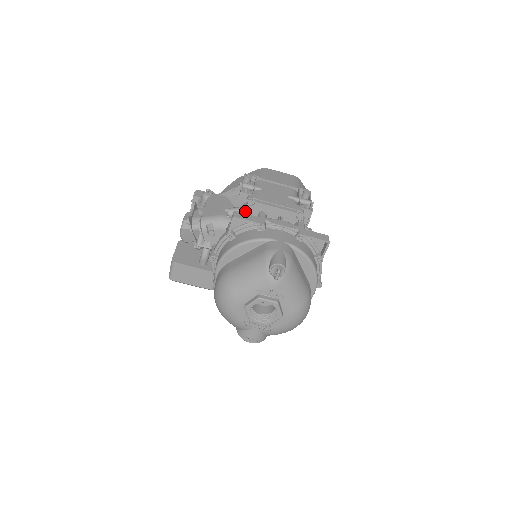
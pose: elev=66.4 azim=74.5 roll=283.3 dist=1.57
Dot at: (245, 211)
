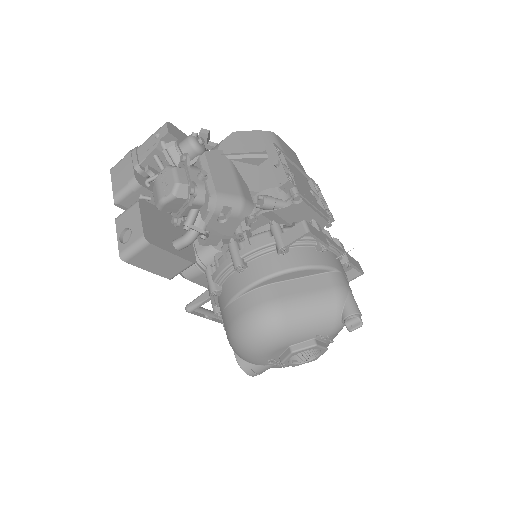
Dot at: (283, 206)
